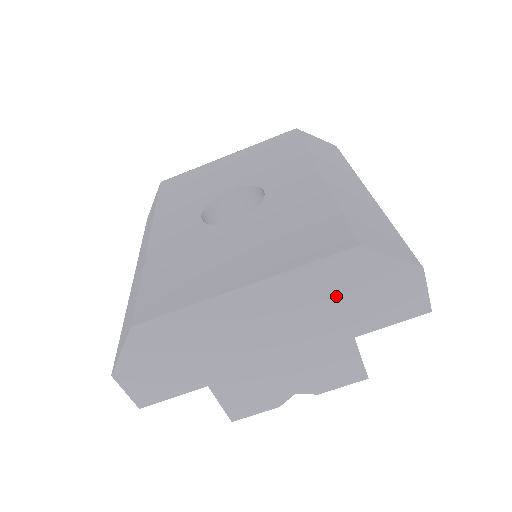
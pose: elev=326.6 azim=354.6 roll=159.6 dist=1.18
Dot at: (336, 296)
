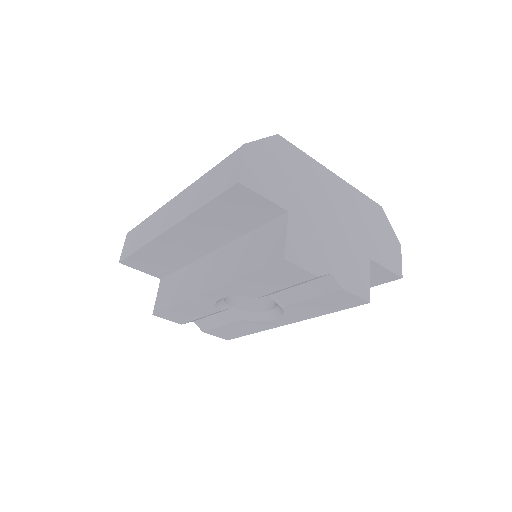
Dot at: (368, 222)
